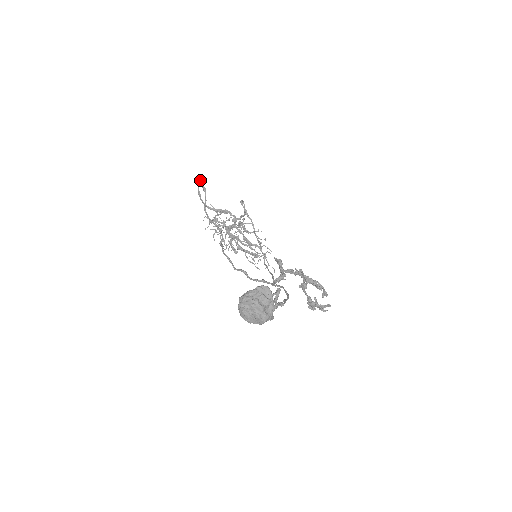
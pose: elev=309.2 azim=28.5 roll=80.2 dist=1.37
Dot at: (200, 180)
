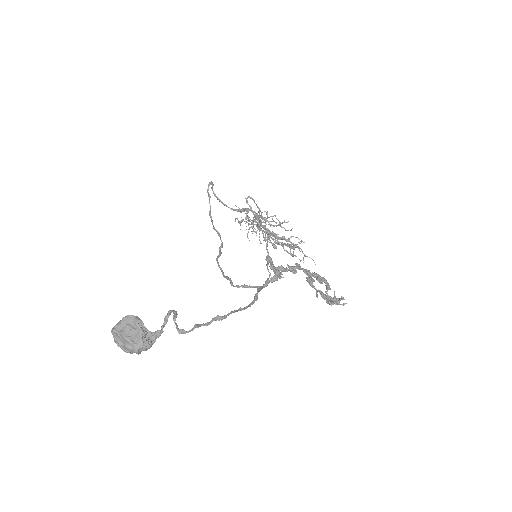
Dot at: occluded
